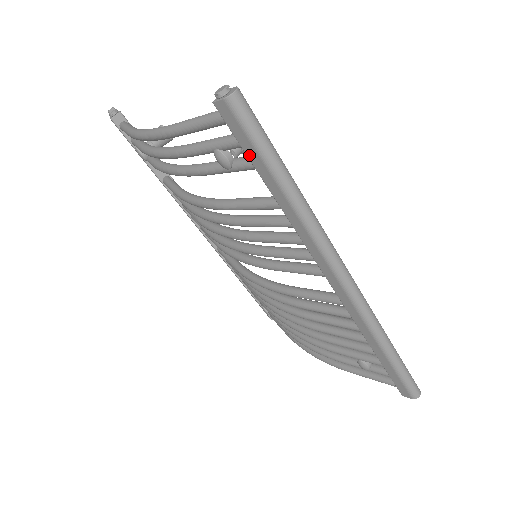
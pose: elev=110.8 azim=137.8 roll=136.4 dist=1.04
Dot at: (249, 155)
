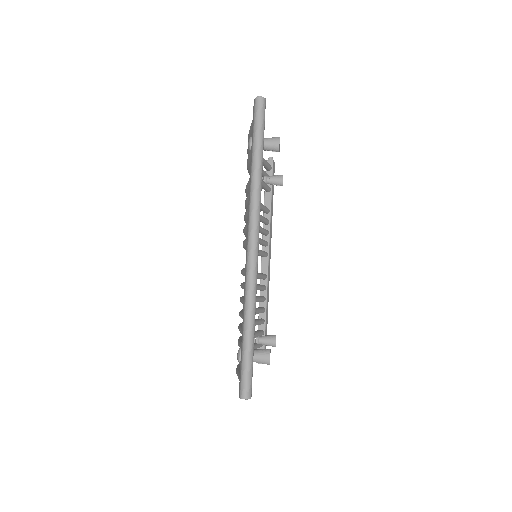
Dot at: (252, 135)
